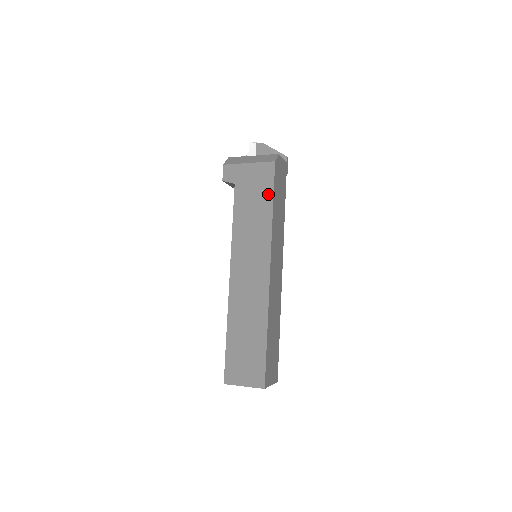
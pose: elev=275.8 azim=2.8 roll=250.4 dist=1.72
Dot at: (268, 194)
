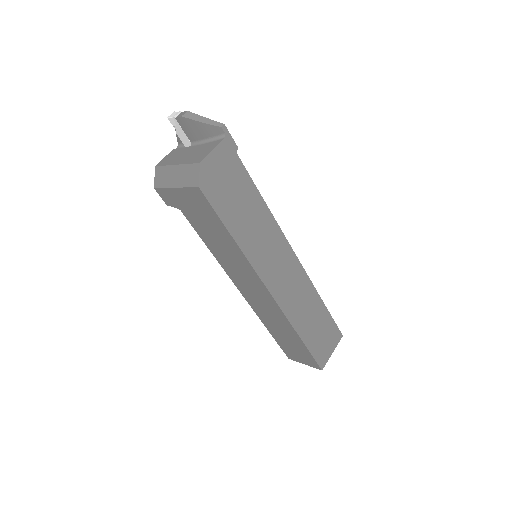
Dot at: (218, 223)
